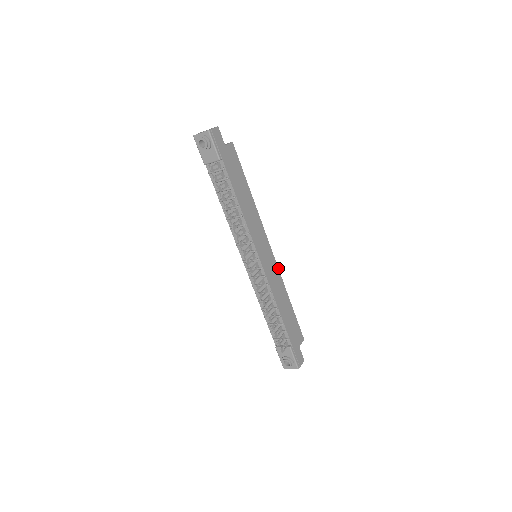
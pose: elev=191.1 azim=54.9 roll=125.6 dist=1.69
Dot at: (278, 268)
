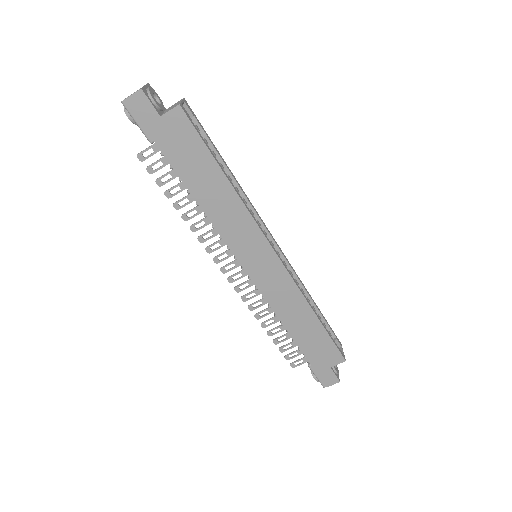
Dot at: (292, 277)
